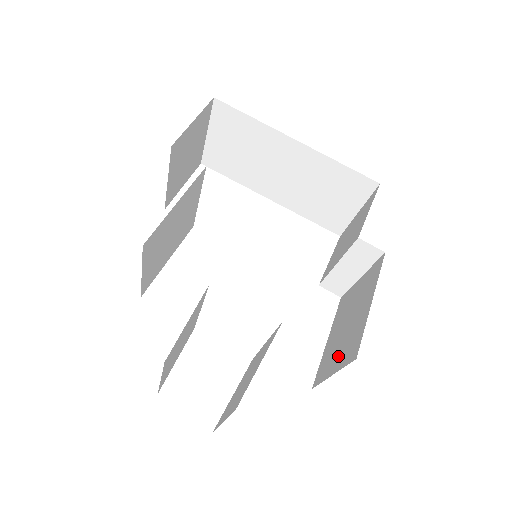
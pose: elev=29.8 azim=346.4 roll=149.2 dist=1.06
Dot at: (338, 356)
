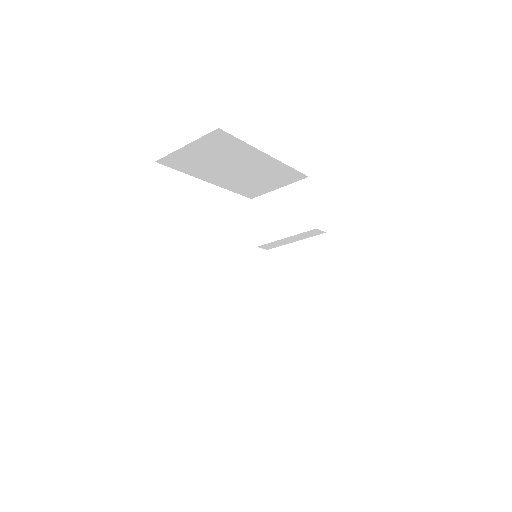
Dot at: (307, 303)
